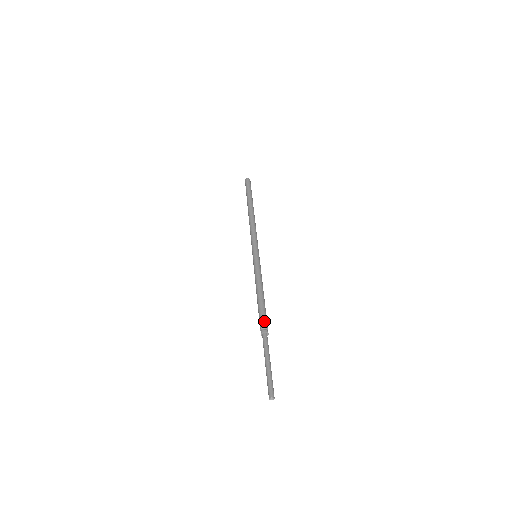
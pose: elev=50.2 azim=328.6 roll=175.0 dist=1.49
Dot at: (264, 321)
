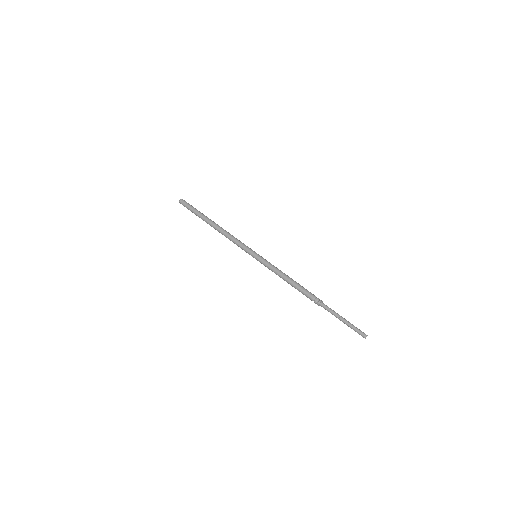
Dot at: (311, 298)
